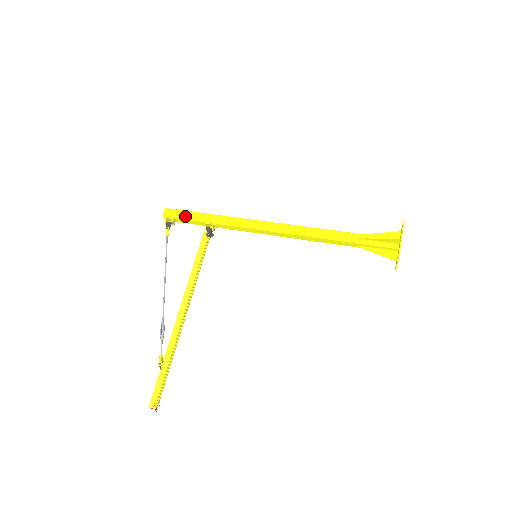
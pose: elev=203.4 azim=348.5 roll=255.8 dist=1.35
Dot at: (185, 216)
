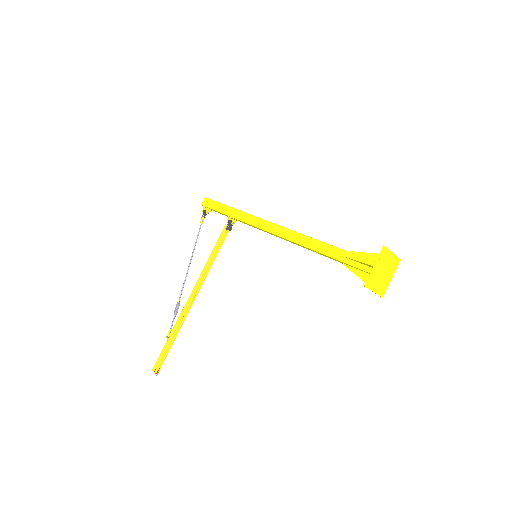
Dot at: (215, 207)
